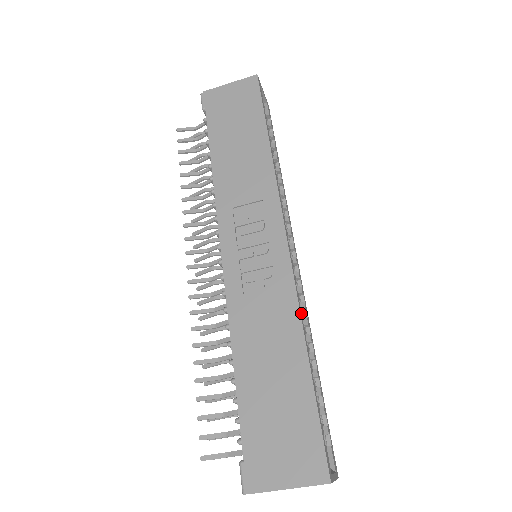
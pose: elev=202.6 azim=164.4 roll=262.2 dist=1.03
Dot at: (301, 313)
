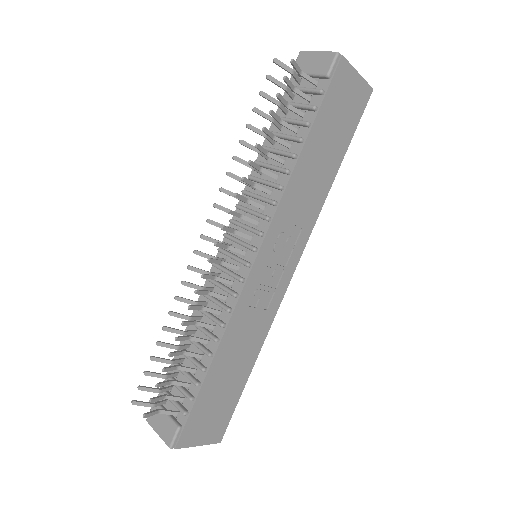
Dot at: occluded
